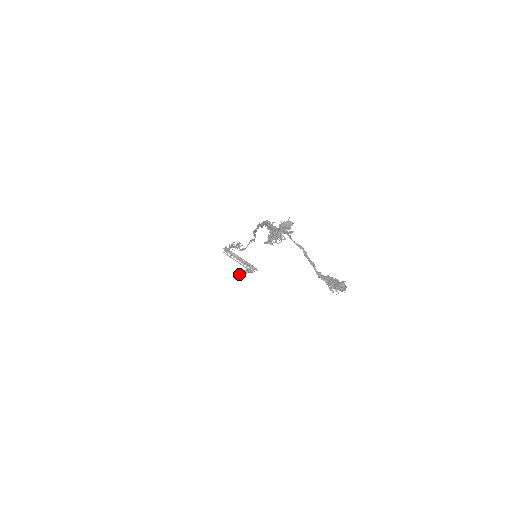
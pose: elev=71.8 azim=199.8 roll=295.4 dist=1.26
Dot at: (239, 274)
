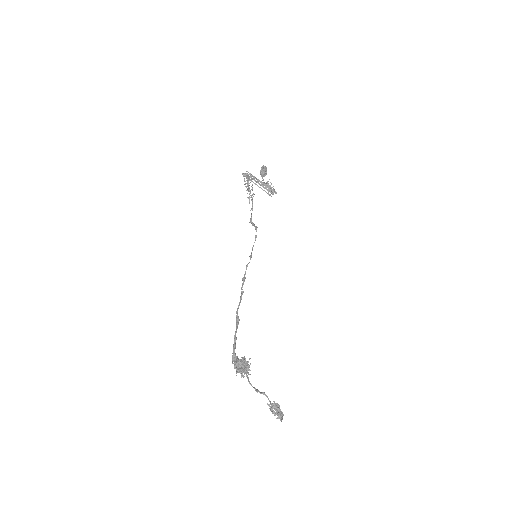
Dot at: (264, 176)
